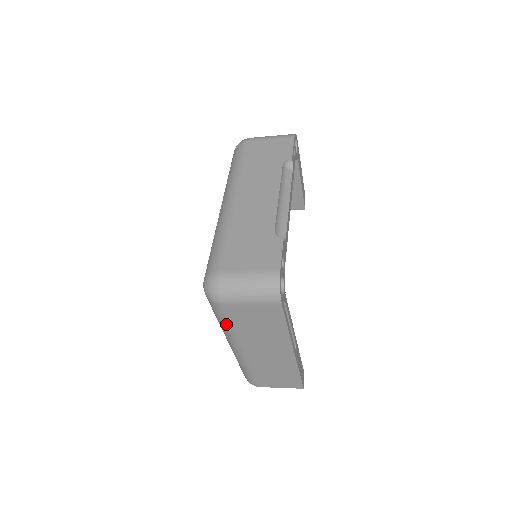
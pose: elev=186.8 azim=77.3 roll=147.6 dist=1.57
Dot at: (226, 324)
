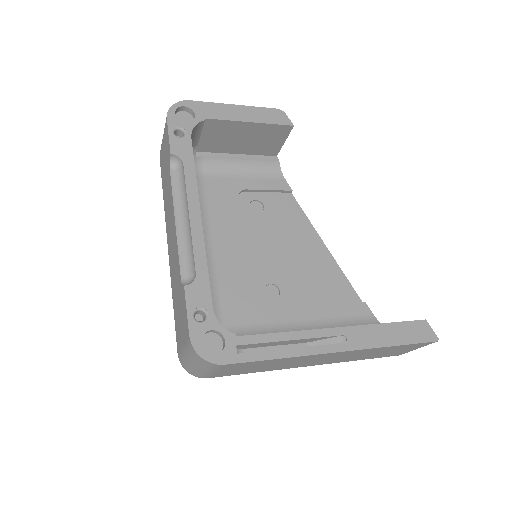
Dot at: occluded
